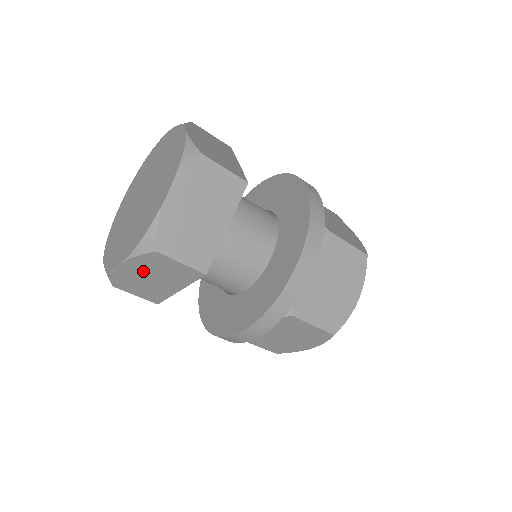
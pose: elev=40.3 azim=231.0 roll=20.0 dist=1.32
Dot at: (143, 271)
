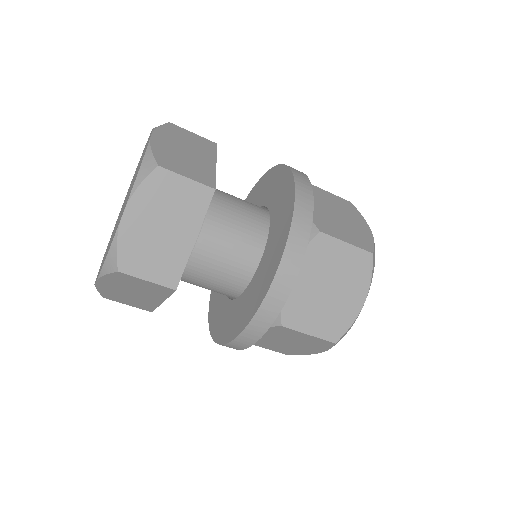
Dot at: (119, 287)
